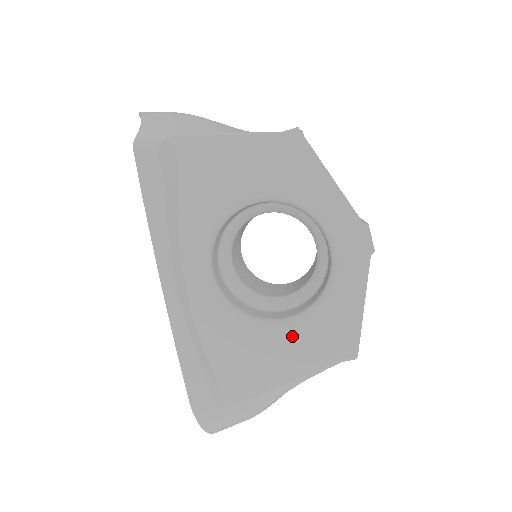
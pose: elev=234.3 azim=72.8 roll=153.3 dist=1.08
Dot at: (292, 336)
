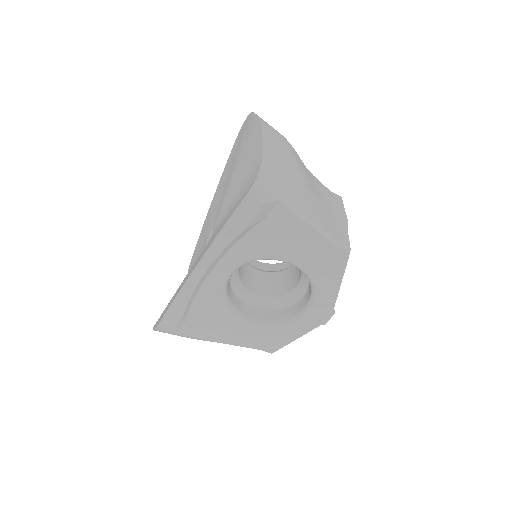
Dot at: (247, 329)
